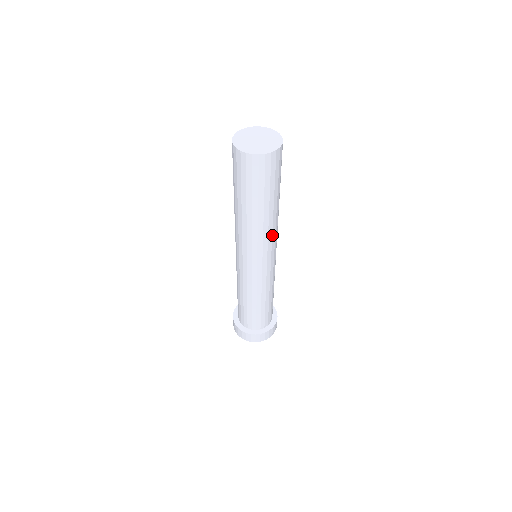
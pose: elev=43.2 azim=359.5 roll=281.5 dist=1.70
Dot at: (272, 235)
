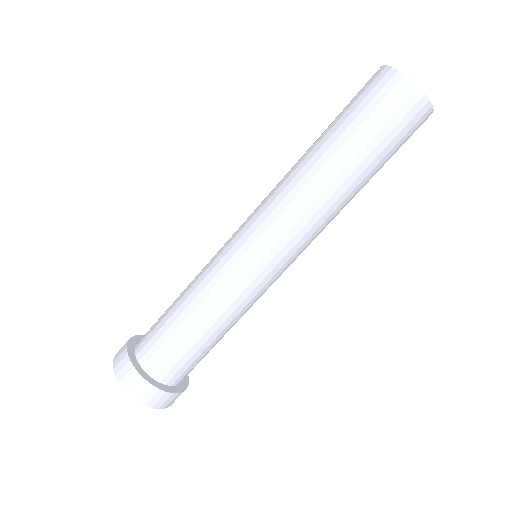
Dot at: (324, 228)
